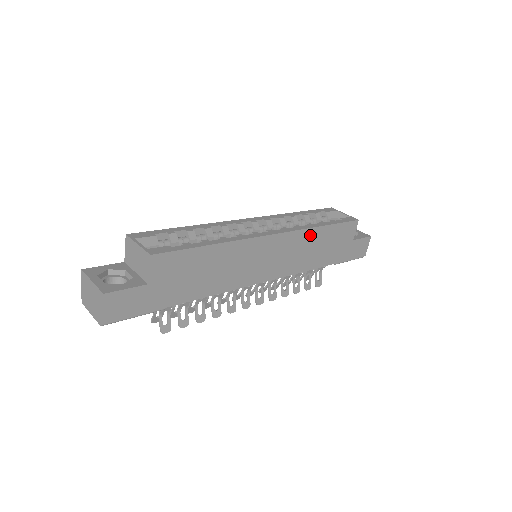
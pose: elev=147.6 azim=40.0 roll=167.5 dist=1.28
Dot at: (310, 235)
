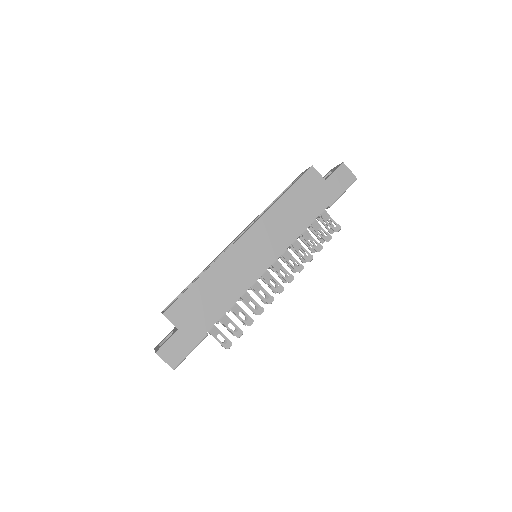
Dot at: (275, 212)
